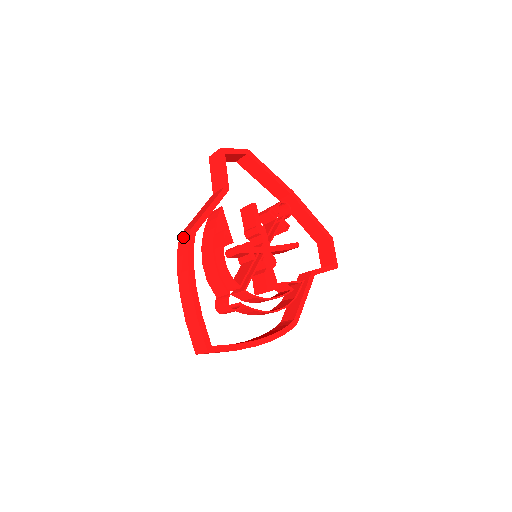
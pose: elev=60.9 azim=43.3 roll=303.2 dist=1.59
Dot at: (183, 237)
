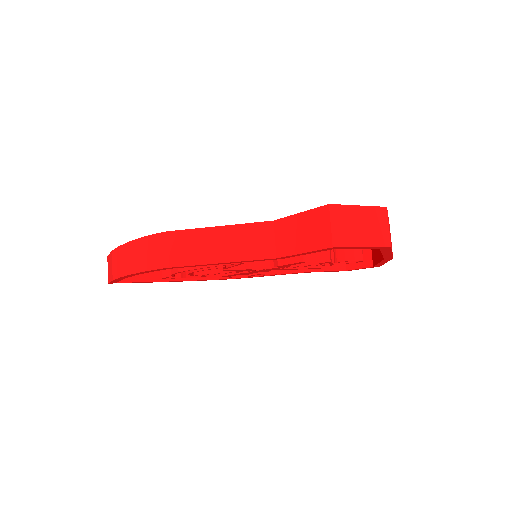
Dot at: (160, 248)
